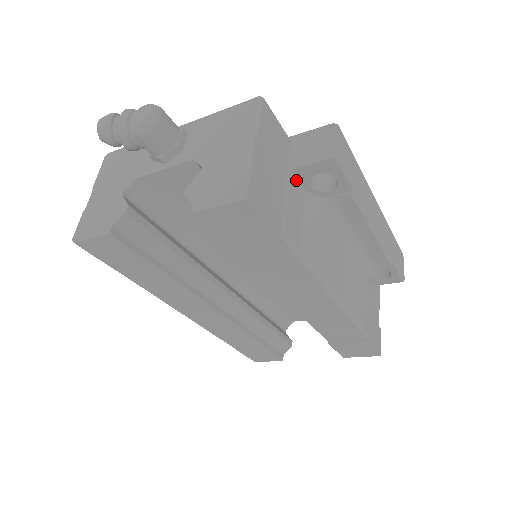
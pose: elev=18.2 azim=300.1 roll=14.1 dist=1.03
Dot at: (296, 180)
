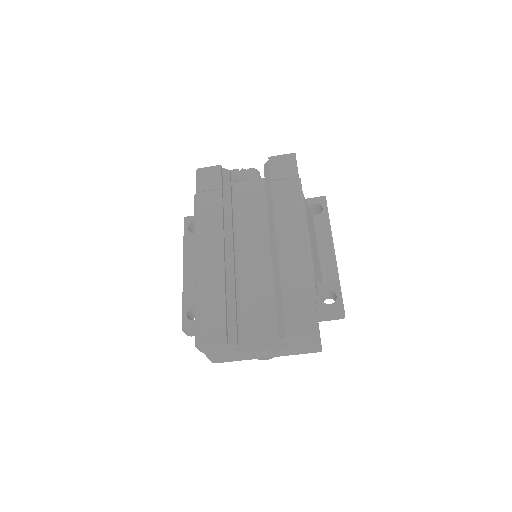
Dot at: occluded
